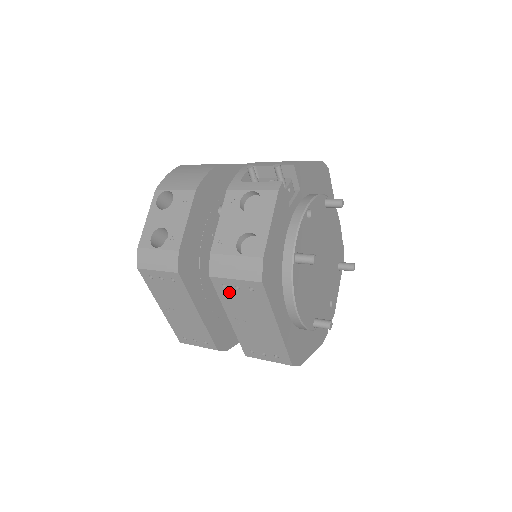
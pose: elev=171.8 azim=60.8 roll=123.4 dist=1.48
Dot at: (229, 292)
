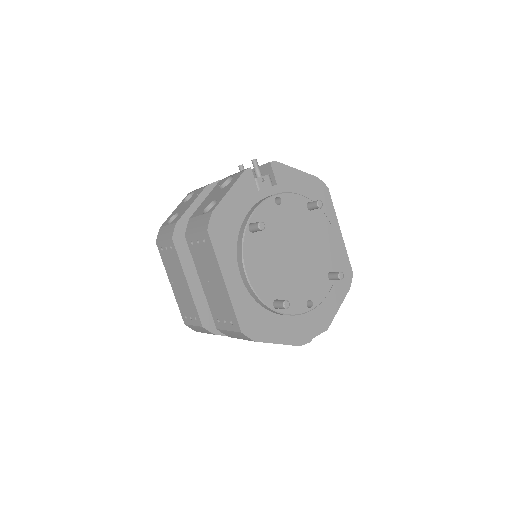
Dot at: (196, 249)
